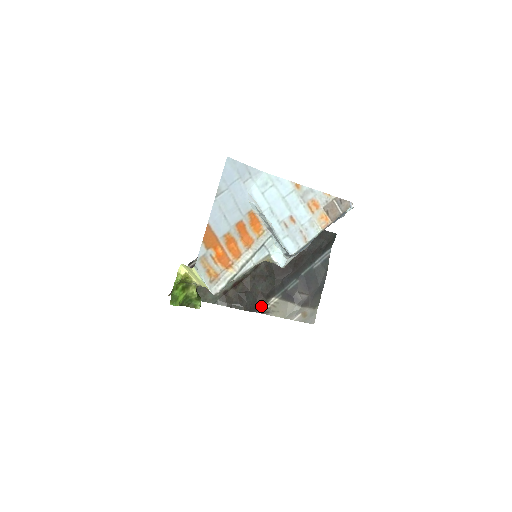
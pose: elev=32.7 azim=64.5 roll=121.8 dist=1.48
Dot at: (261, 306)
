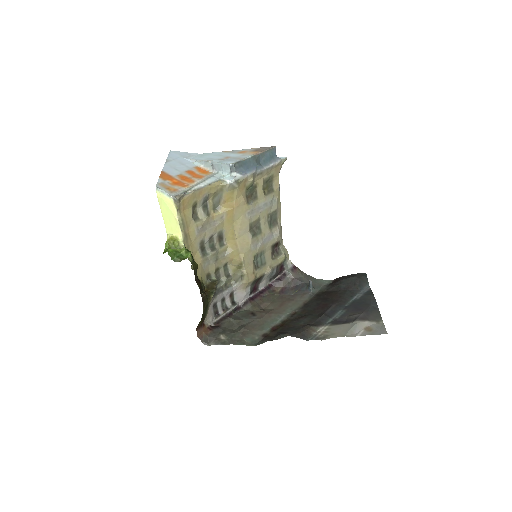
Dot at: (310, 334)
